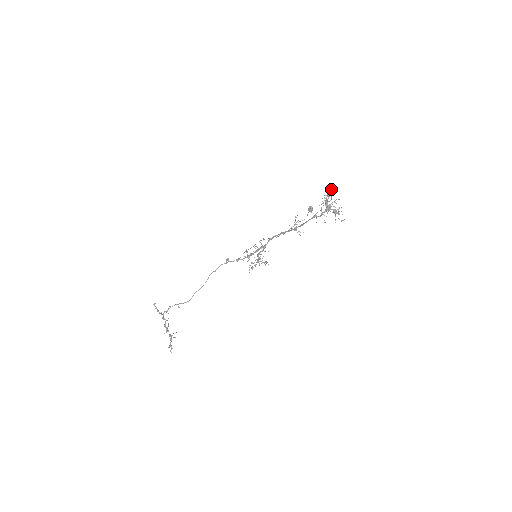
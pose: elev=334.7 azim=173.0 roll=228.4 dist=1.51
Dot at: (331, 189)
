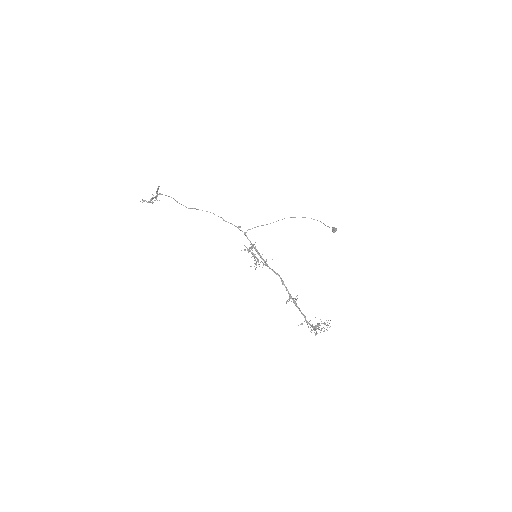
Dot at: occluded
